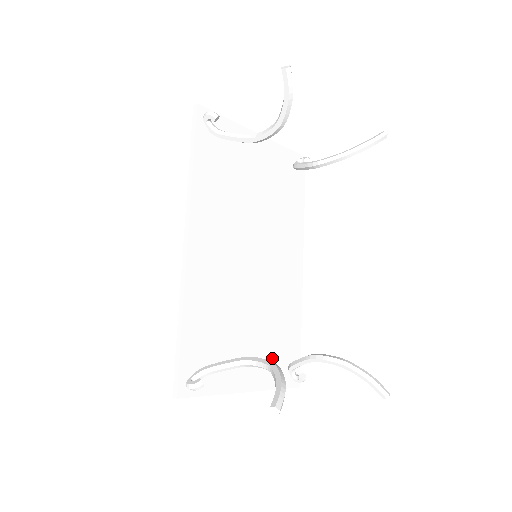
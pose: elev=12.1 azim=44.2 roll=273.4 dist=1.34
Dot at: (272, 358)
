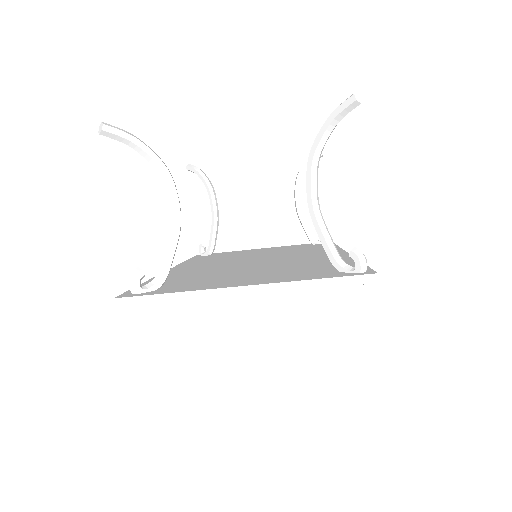
Dot at: (298, 274)
